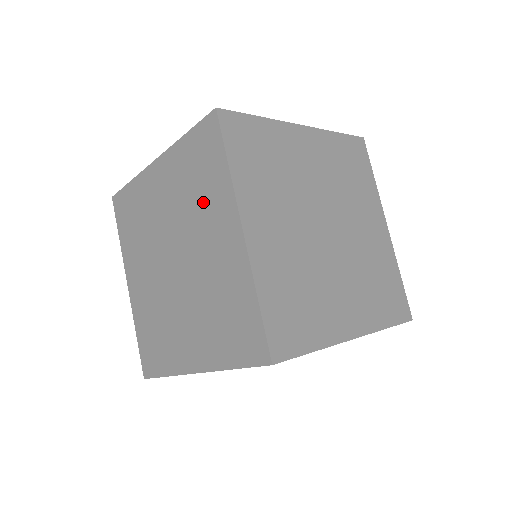
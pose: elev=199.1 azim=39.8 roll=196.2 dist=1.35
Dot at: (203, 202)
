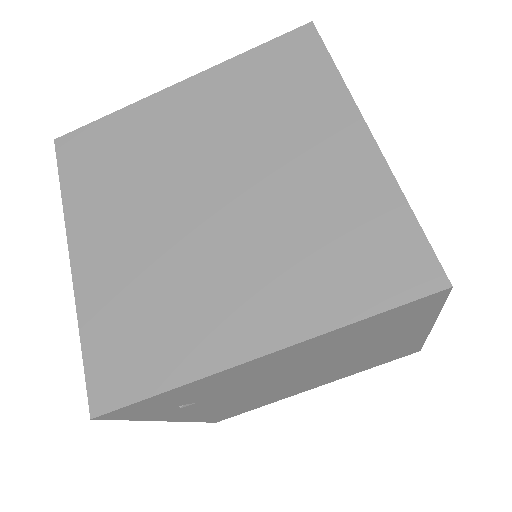
Dot at: occluded
